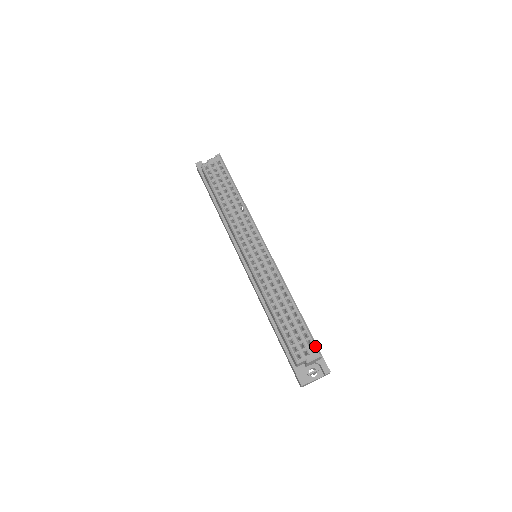
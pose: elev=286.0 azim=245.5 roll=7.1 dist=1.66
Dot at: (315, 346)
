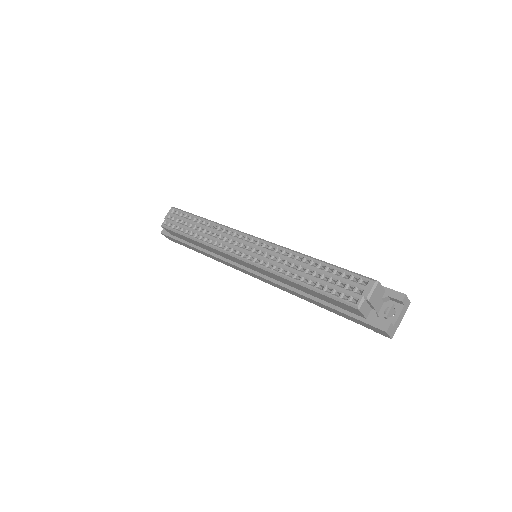
Dot at: (363, 278)
